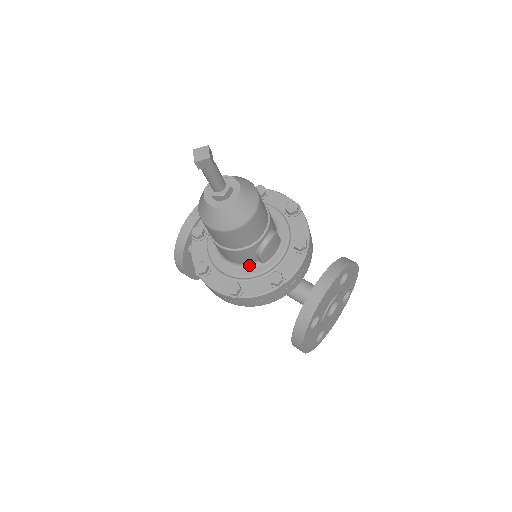
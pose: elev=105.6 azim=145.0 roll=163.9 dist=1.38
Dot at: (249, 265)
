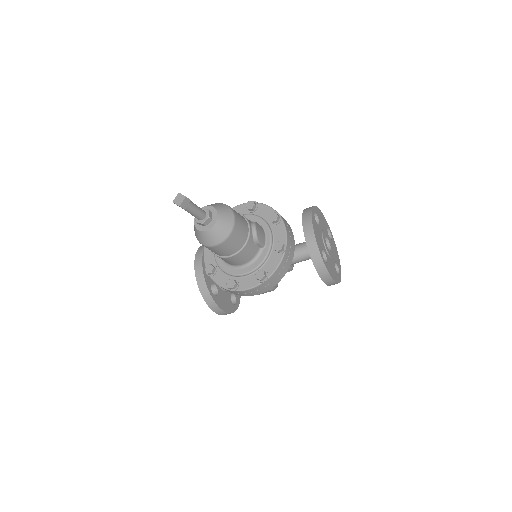
Dot at: (257, 255)
